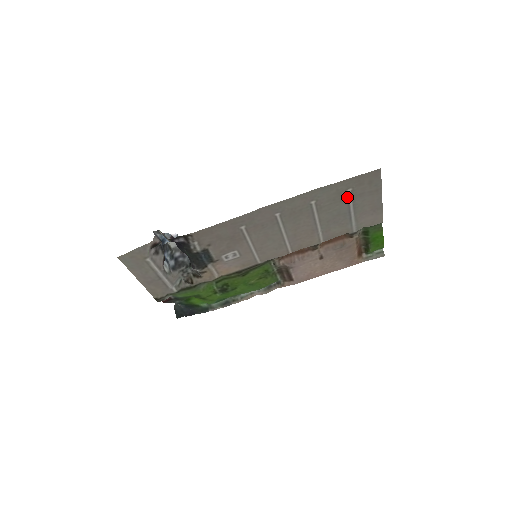
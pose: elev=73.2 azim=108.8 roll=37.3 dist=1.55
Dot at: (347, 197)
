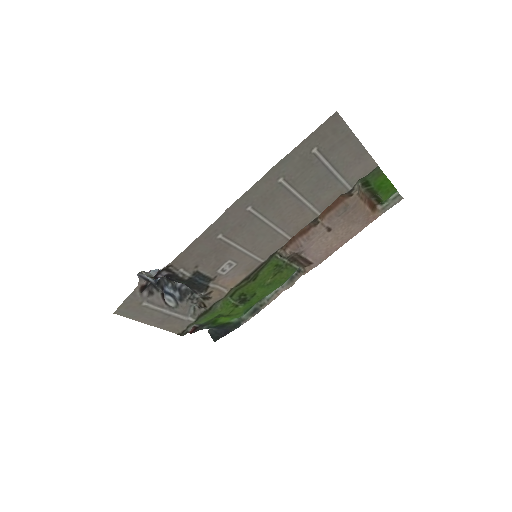
Dot at: (317, 158)
